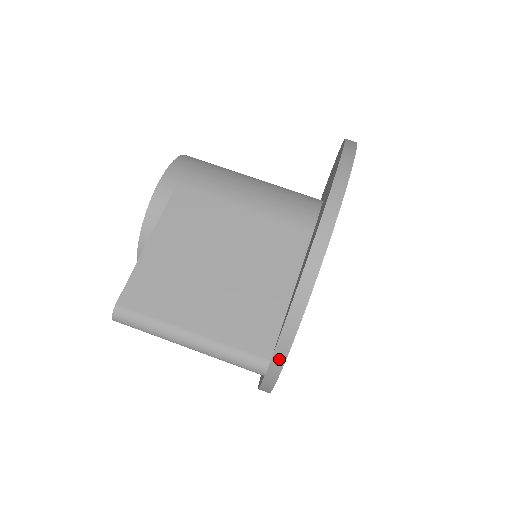
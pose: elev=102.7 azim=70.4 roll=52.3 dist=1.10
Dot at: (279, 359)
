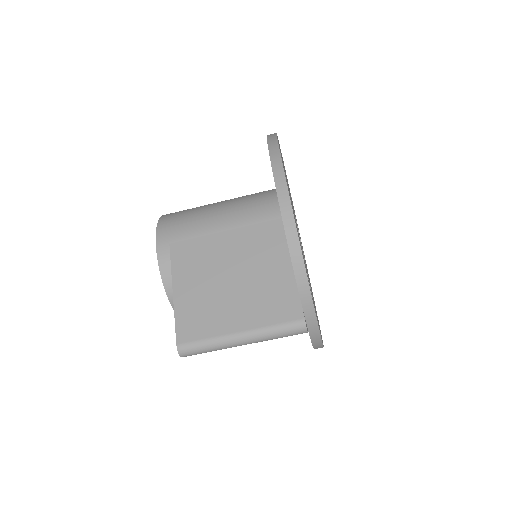
Dot at: (310, 315)
